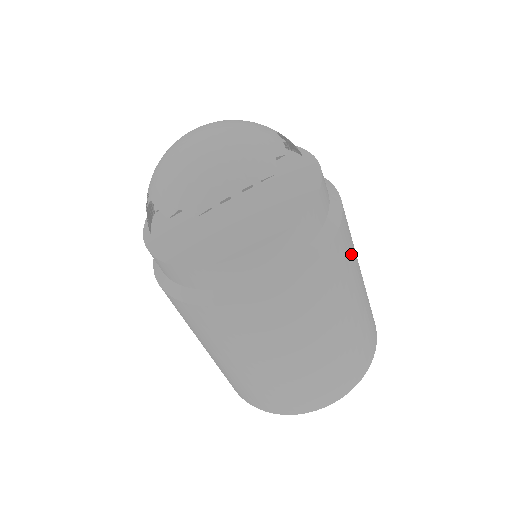
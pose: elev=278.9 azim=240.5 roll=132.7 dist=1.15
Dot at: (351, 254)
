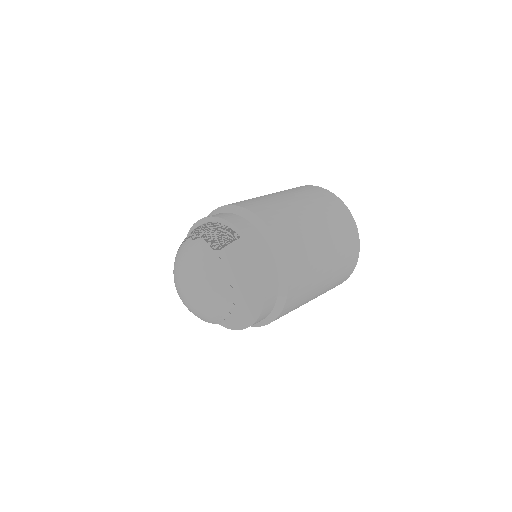
Dot at: (305, 255)
